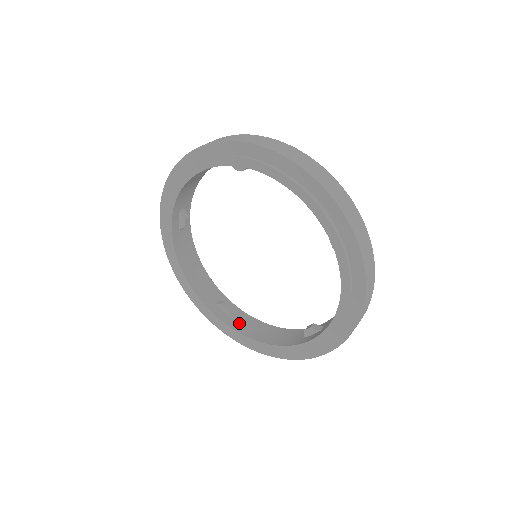
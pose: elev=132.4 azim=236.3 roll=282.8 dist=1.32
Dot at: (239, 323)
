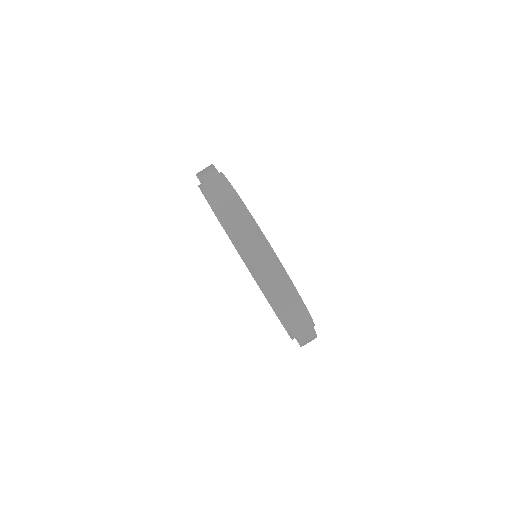
Dot at: occluded
